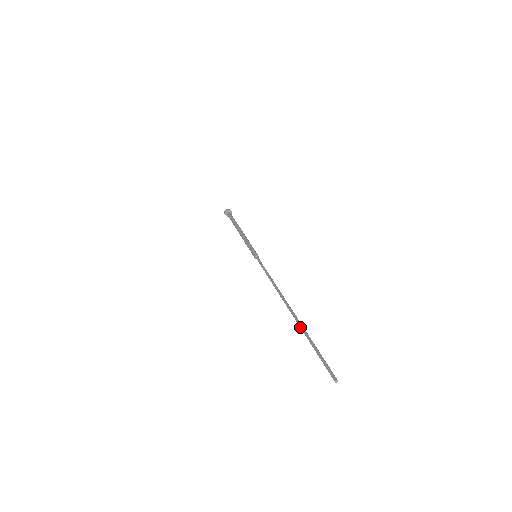
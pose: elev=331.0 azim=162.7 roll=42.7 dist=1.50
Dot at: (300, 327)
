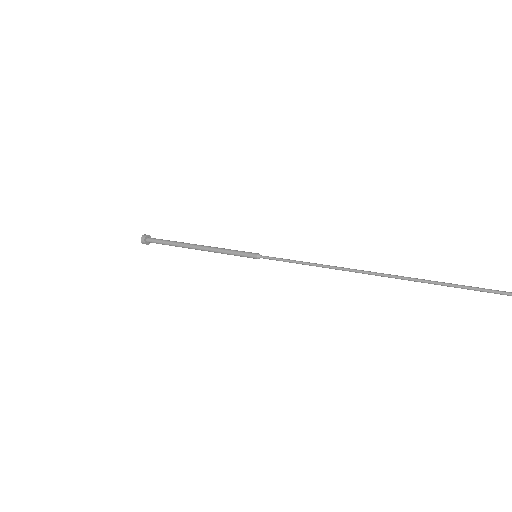
Dot at: (417, 281)
